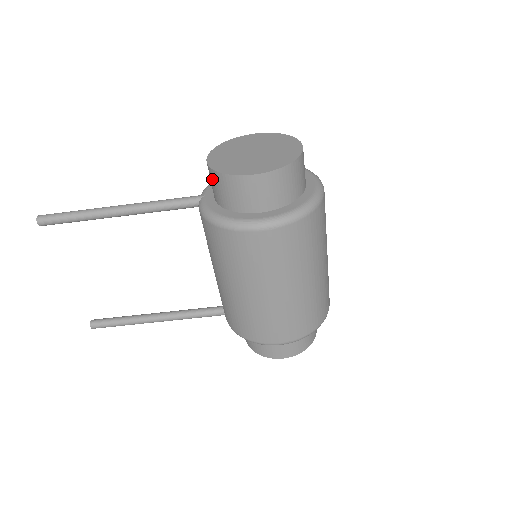
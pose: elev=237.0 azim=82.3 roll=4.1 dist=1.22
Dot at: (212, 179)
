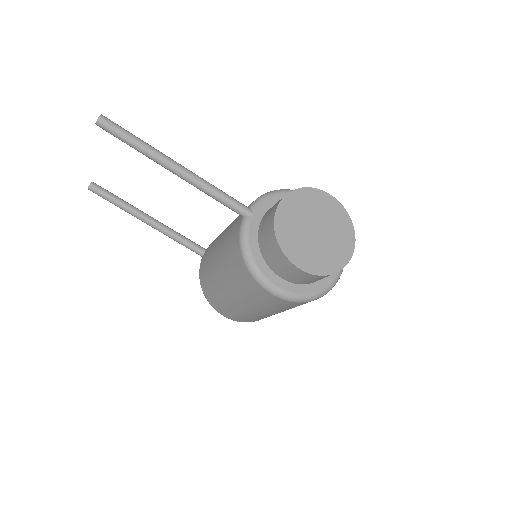
Dot at: (268, 228)
